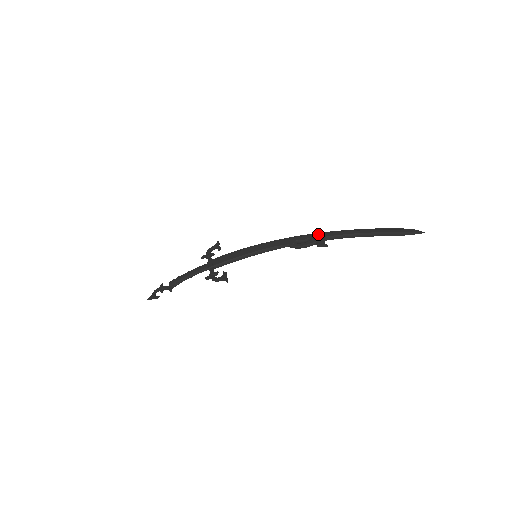
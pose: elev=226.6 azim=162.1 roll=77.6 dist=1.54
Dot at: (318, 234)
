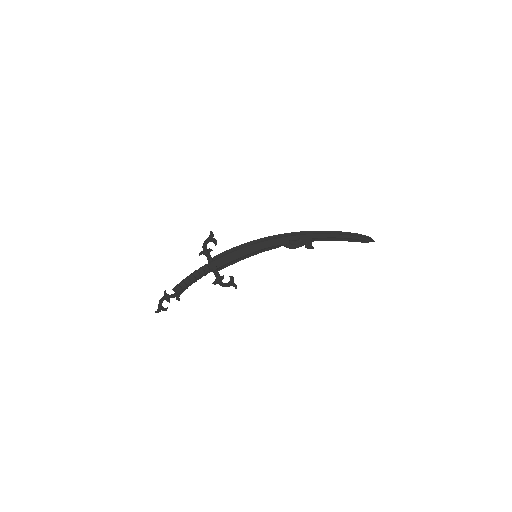
Dot at: (307, 235)
